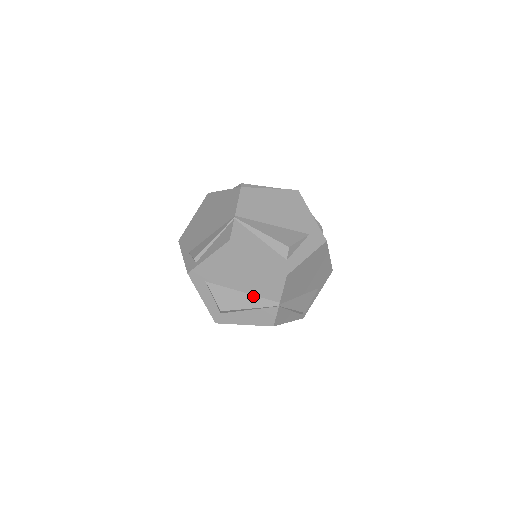
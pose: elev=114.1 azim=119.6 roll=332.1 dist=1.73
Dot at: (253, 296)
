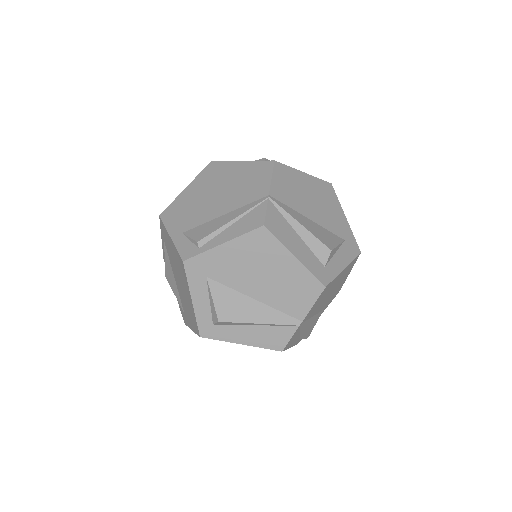
Dot at: (269, 307)
